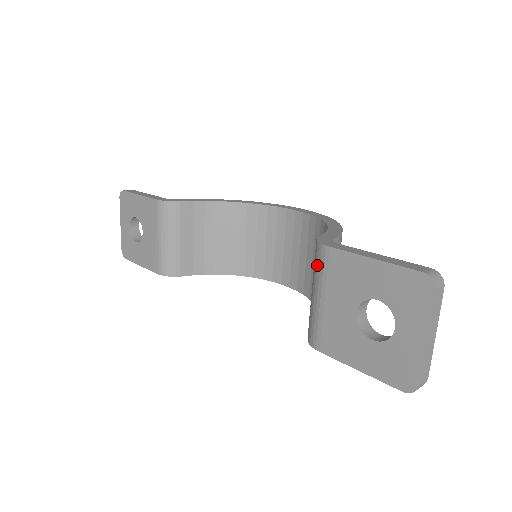
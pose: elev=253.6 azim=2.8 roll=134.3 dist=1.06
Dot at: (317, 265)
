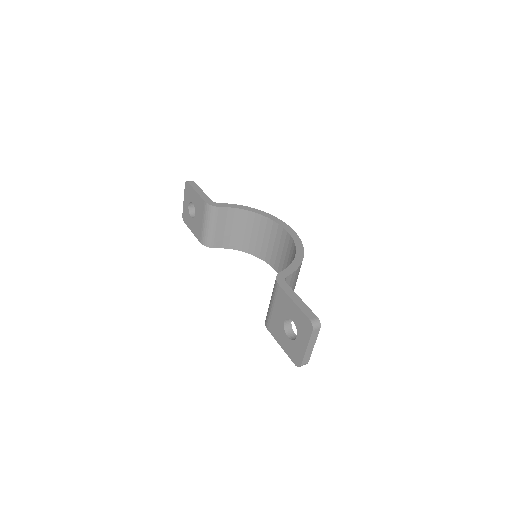
Dot at: (274, 289)
